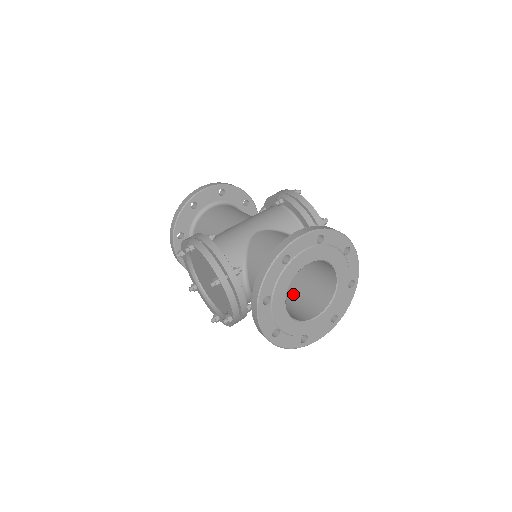
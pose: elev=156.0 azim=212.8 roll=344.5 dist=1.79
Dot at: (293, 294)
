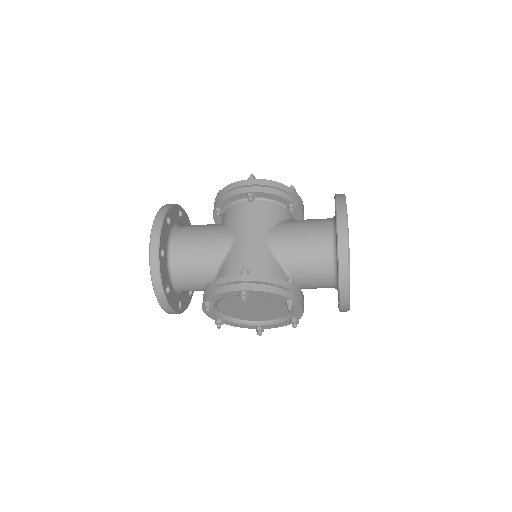
Dot at: occluded
